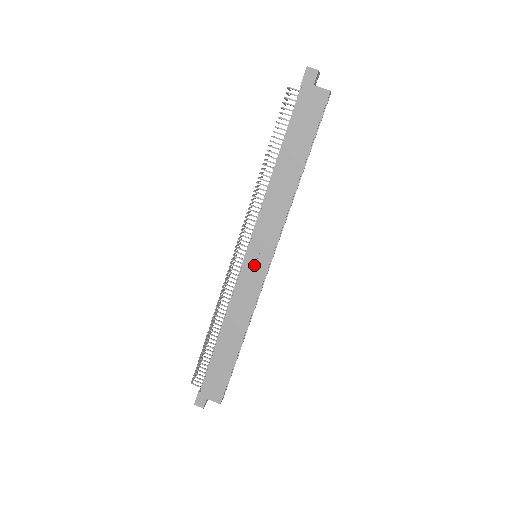
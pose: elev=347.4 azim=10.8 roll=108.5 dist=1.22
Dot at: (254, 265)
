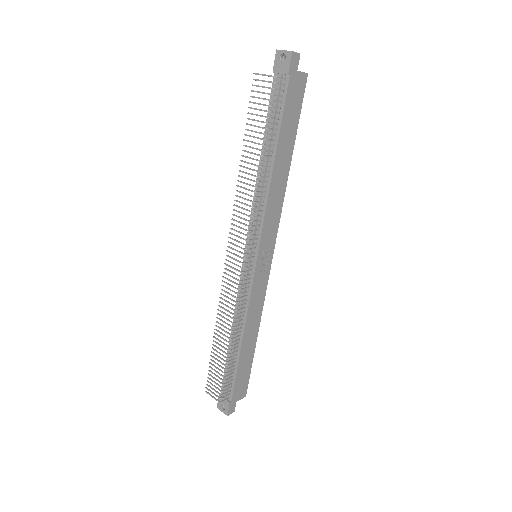
Dot at: (262, 265)
